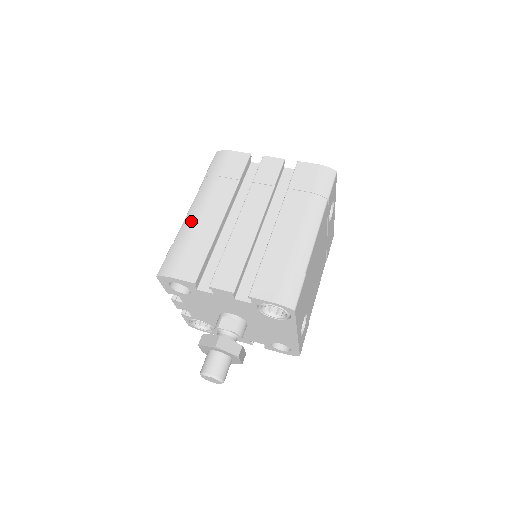
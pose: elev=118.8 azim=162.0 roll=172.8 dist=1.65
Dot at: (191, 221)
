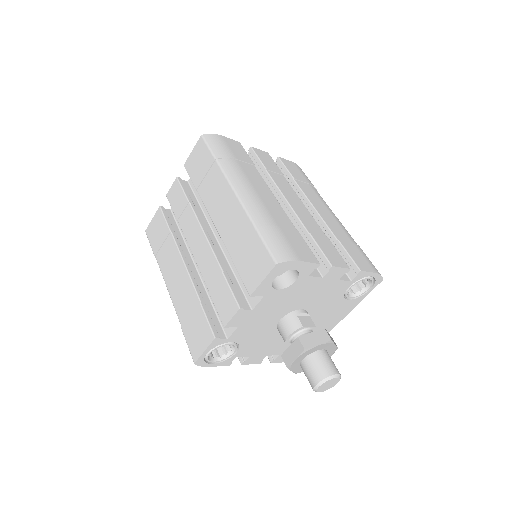
Dot at: (255, 202)
